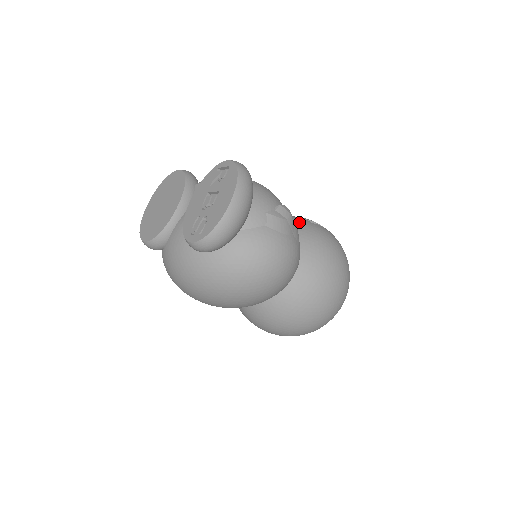
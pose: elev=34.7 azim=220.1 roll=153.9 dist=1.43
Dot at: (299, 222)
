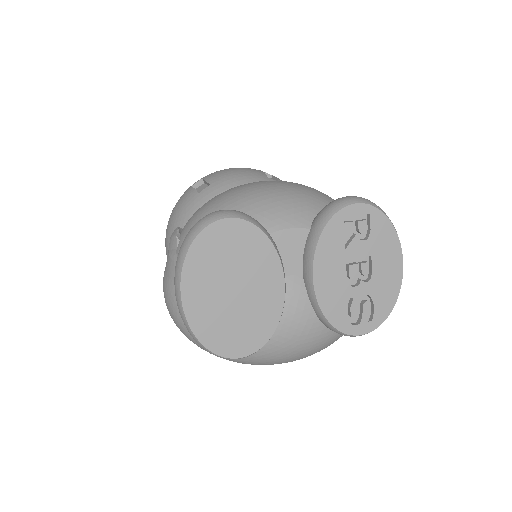
Dot at: occluded
